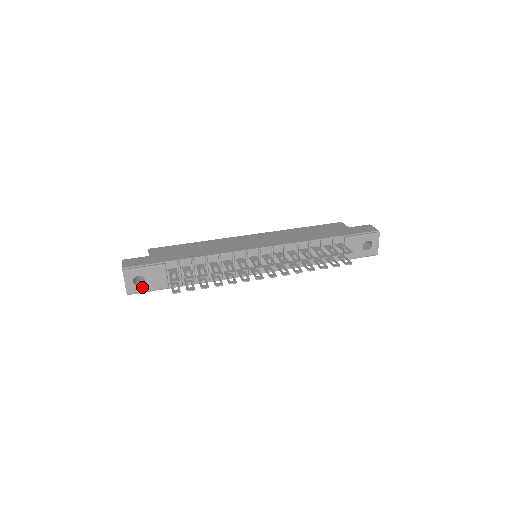
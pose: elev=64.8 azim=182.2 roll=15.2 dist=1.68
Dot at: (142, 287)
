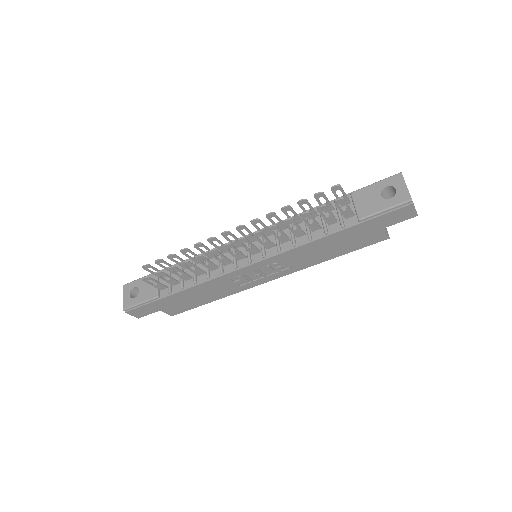
Dot at: (136, 299)
